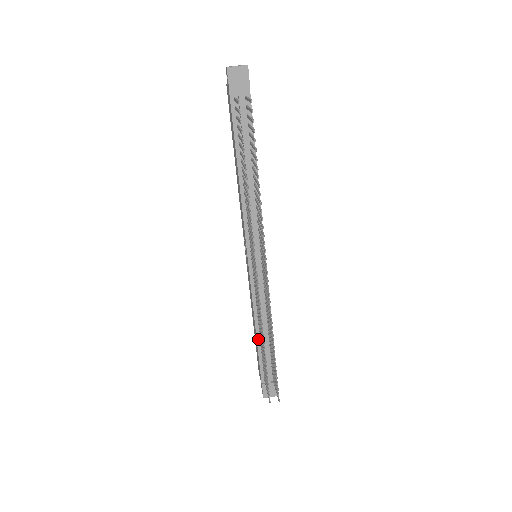
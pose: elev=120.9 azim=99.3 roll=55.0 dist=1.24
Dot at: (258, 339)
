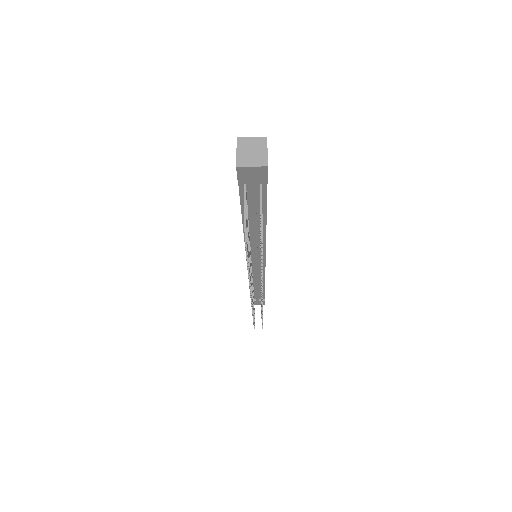
Dot at: occluded
